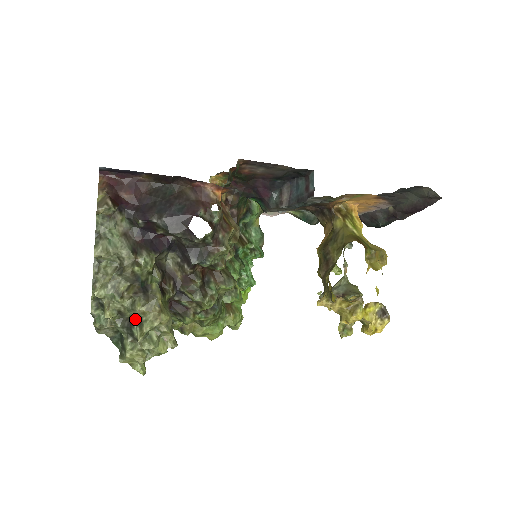
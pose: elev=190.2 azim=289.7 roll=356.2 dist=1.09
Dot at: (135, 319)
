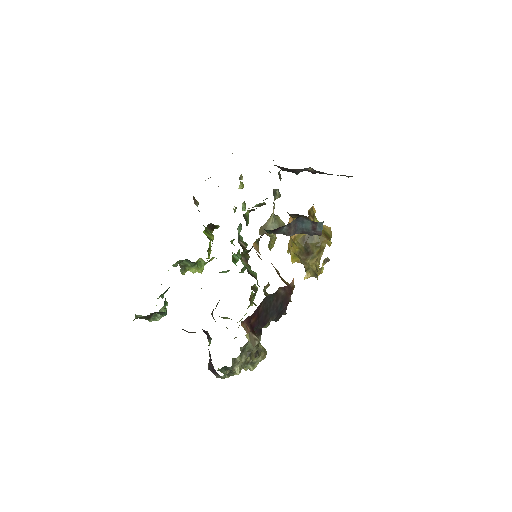
Dot at: occluded
